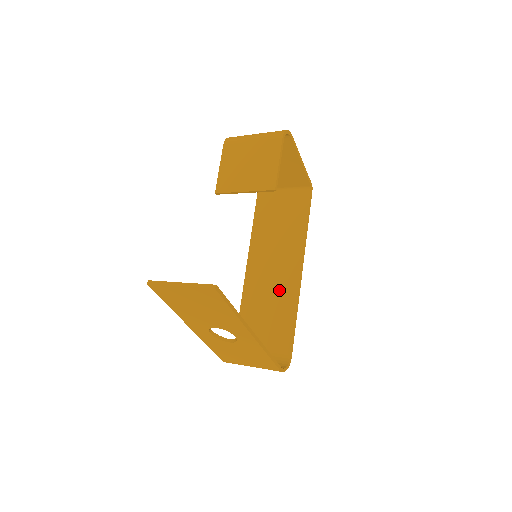
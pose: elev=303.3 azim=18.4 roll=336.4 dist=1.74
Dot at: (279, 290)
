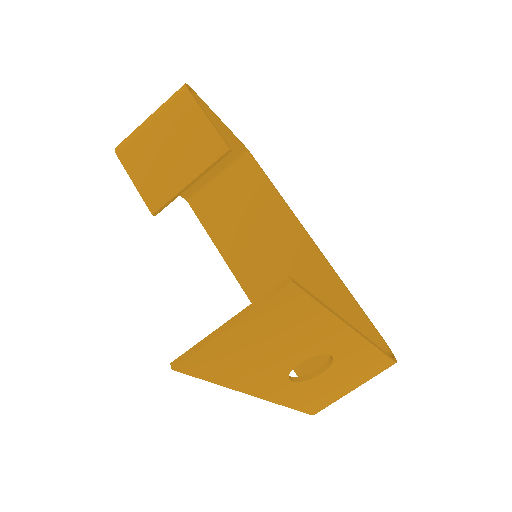
Dot at: (305, 281)
